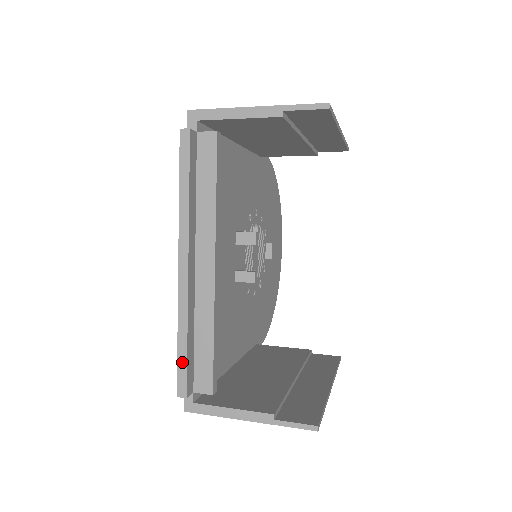
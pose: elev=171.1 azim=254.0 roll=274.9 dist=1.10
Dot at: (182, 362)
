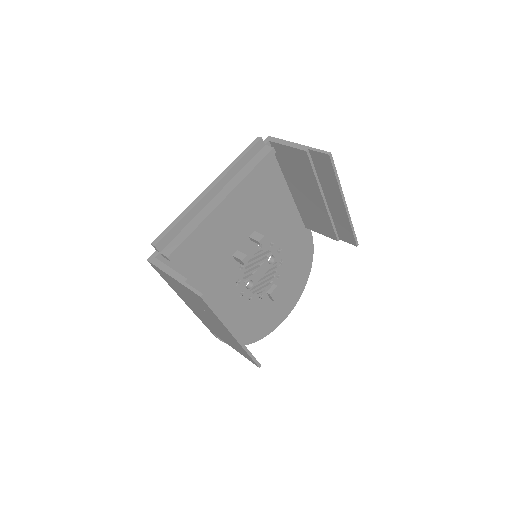
Dot at: (169, 229)
